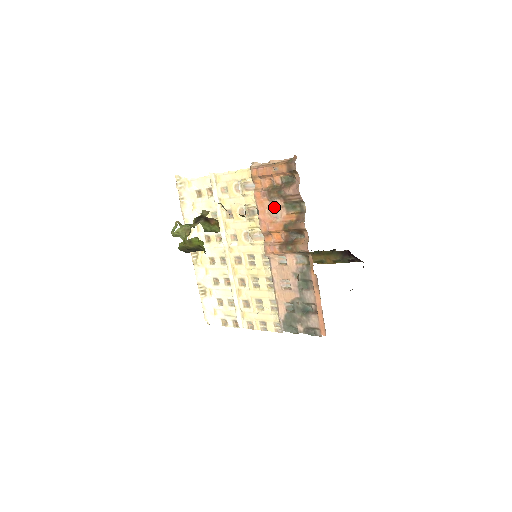
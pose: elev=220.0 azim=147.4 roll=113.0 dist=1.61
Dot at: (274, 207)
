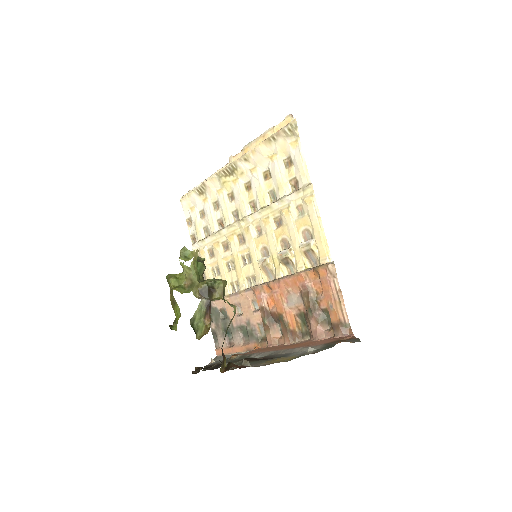
Dot at: (296, 299)
